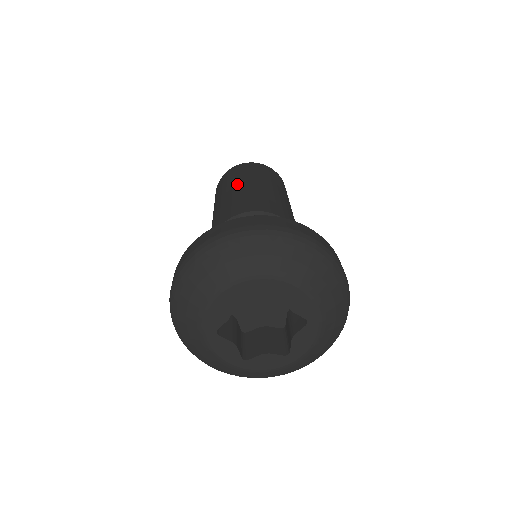
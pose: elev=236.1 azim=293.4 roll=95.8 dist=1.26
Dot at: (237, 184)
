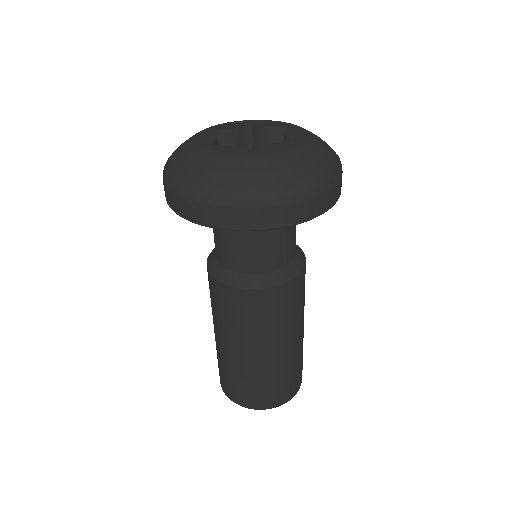
Dot at: occluded
